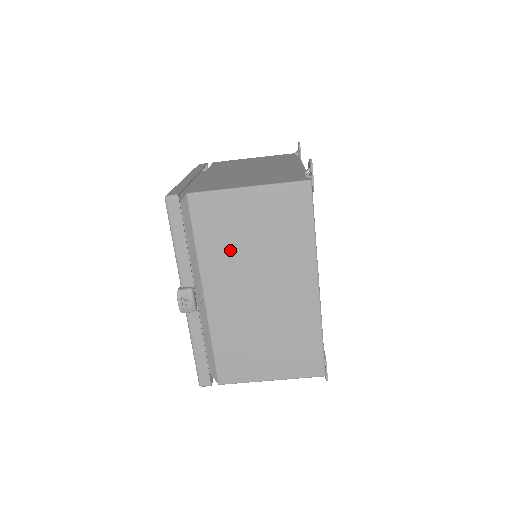
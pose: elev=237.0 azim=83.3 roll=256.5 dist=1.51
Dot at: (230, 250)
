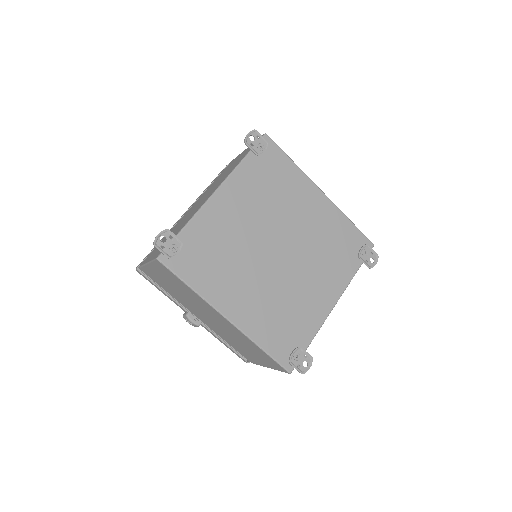
Dot at: (178, 295)
